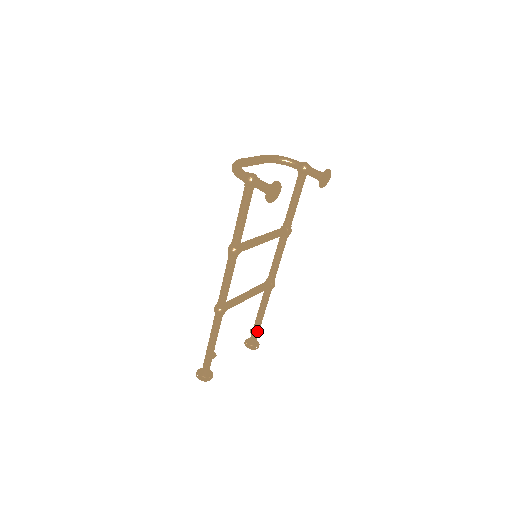
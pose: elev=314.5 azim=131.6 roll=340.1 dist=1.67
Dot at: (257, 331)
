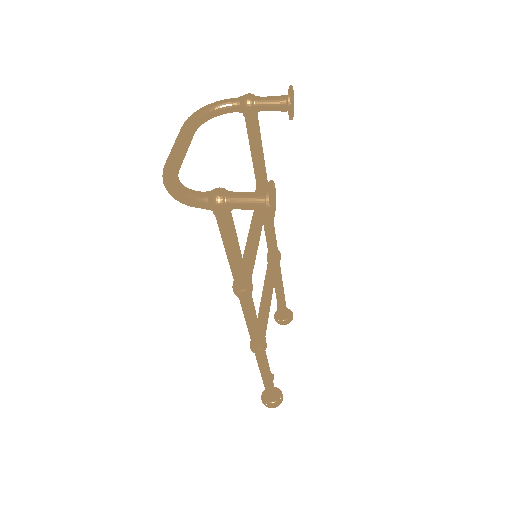
Dot at: (284, 305)
